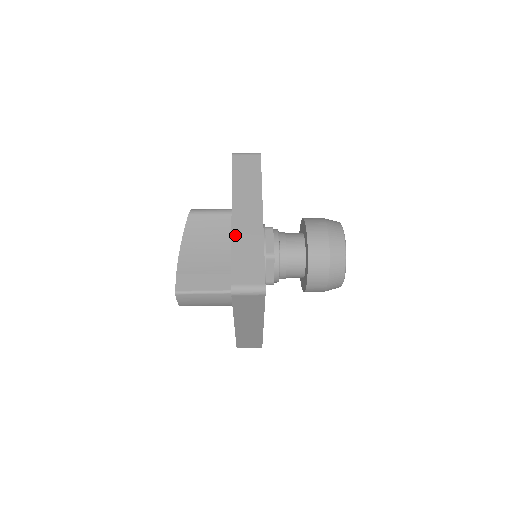
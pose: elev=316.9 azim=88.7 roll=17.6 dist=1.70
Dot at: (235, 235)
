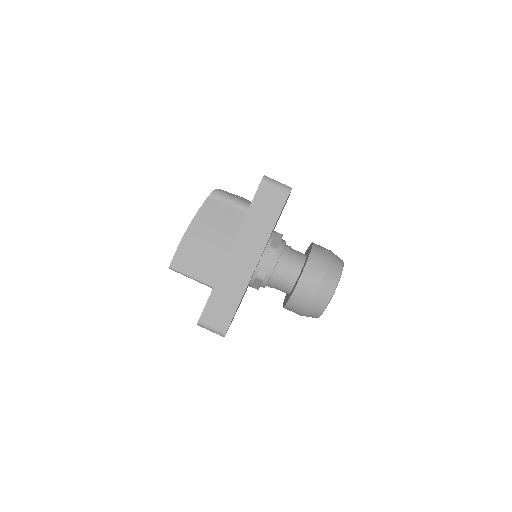
Dot at: (223, 275)
